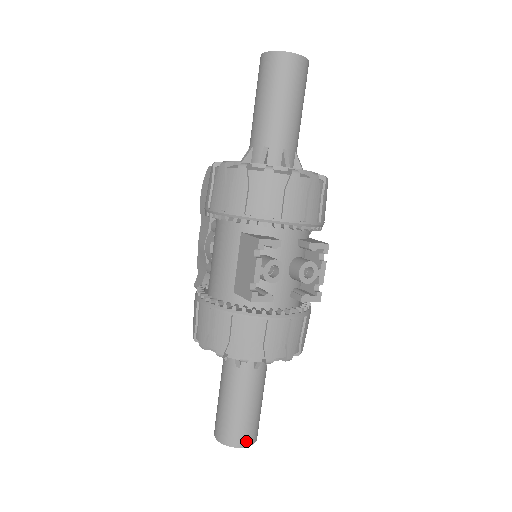
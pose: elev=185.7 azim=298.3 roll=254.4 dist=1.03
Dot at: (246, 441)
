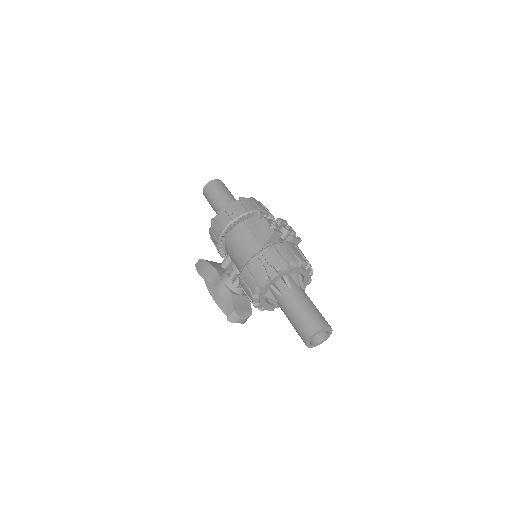
Dot at: (327, 324)
